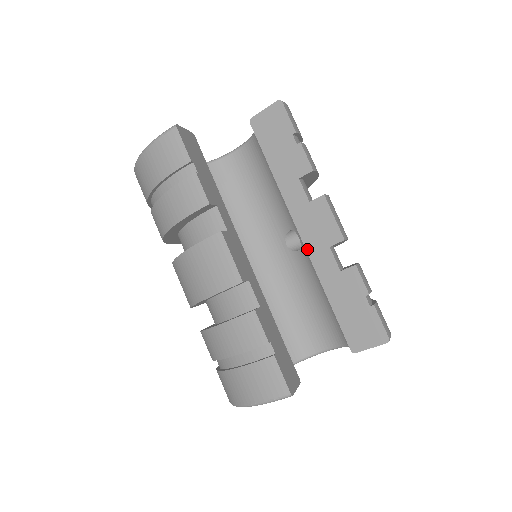
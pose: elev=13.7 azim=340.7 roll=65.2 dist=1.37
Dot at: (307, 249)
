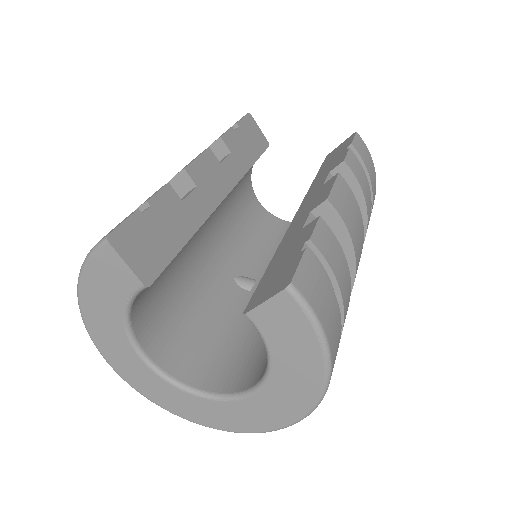
Dot at: (292, 222)
